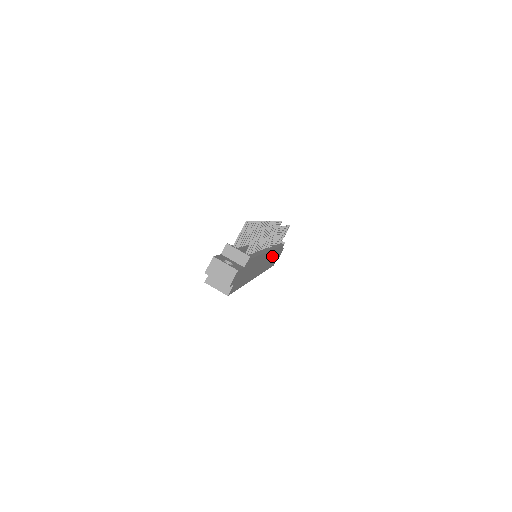
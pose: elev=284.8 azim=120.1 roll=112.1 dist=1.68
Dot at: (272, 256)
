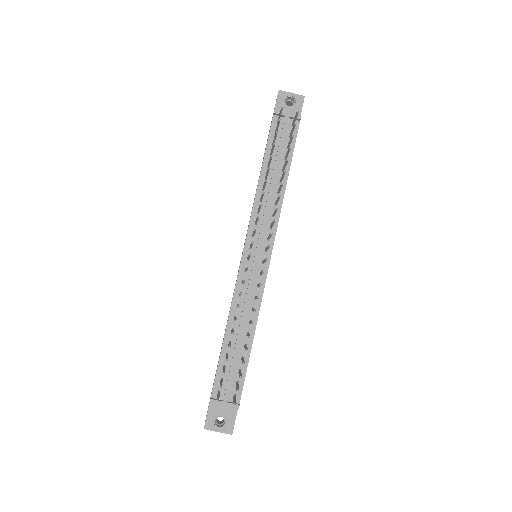
Dot at: occluded
